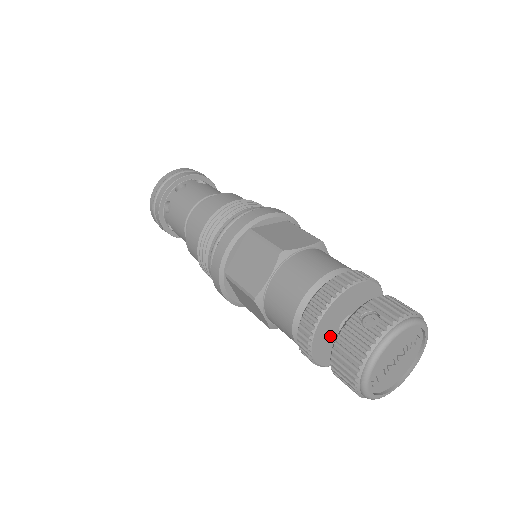
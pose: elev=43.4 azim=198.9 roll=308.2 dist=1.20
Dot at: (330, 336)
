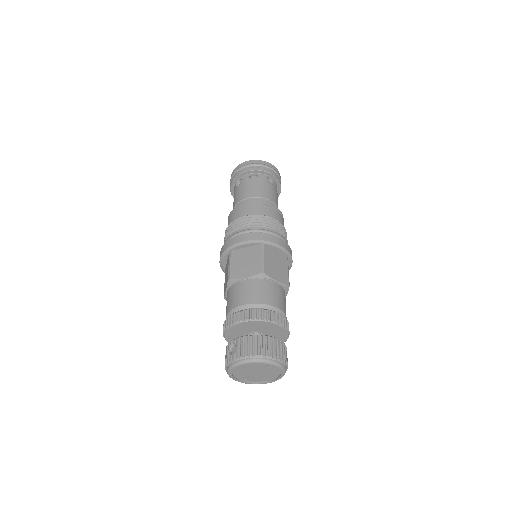
Dot at: occluded
